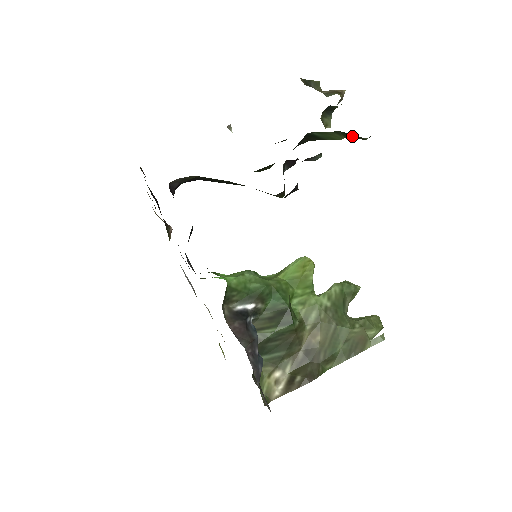
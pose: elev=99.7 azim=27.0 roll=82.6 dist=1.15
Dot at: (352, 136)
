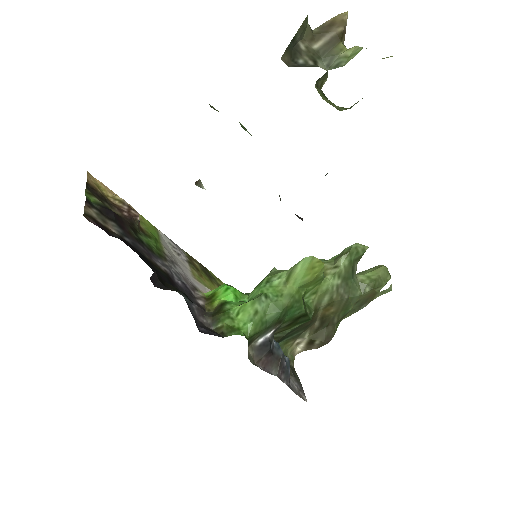
Dot at: occluded
